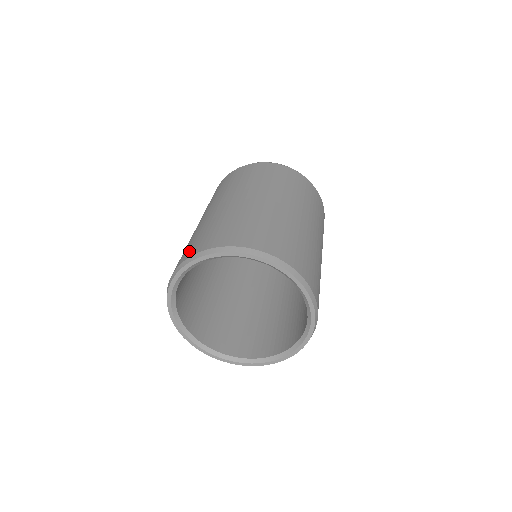
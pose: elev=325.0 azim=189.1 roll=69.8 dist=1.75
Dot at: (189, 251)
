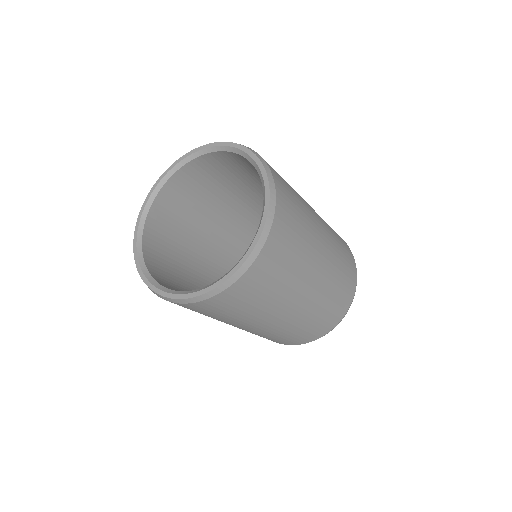
Dot at: occluded
